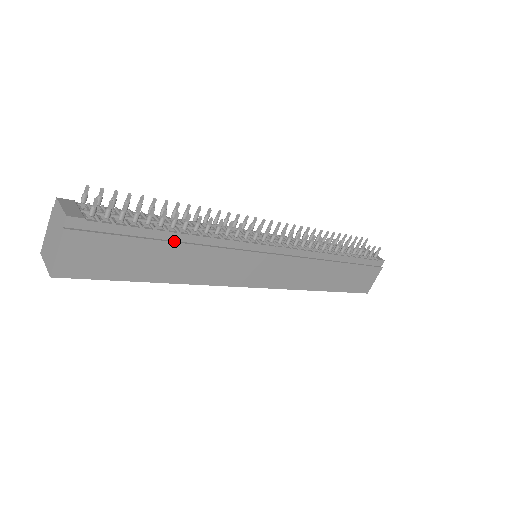
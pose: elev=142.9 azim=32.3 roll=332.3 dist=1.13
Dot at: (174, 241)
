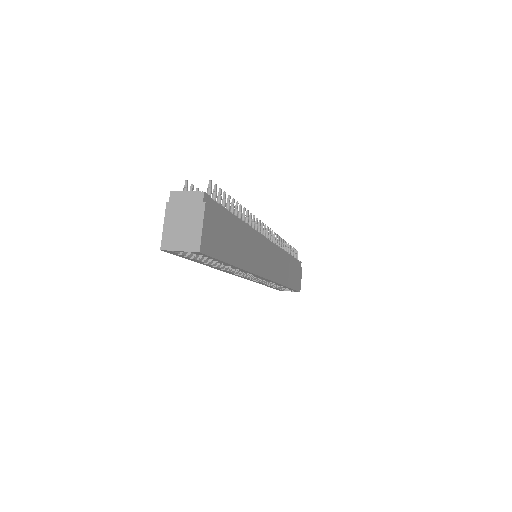
Dot at: (240, 227)
